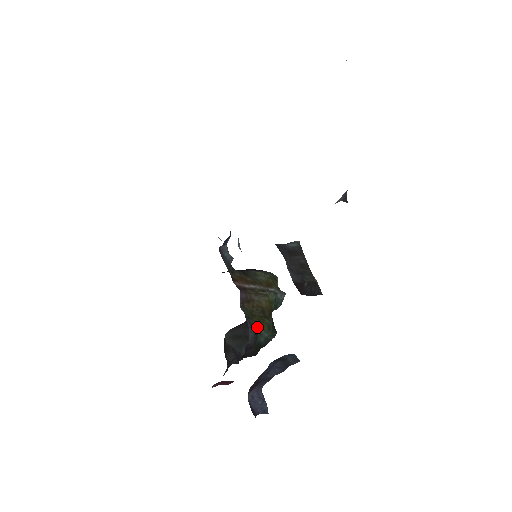
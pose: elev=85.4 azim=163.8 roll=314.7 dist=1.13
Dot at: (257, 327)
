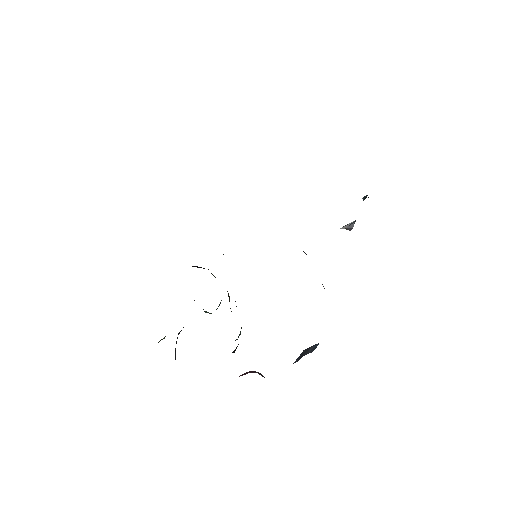
Dot at: occluded
